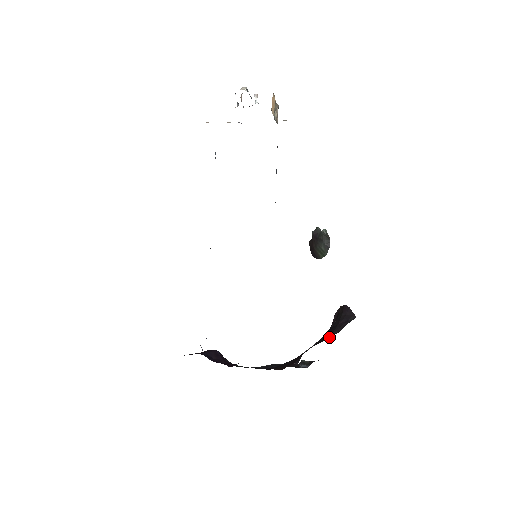
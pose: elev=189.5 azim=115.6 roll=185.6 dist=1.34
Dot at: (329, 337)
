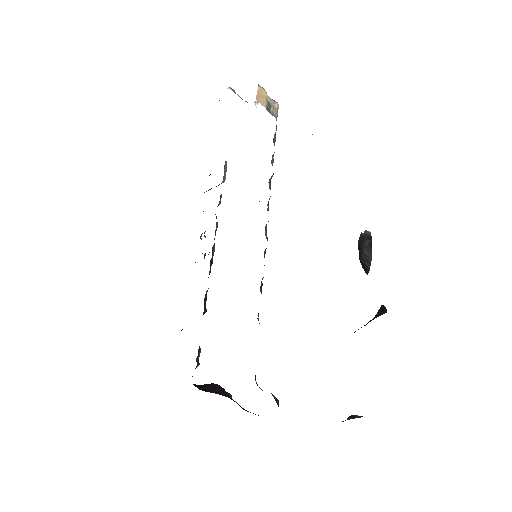
Dot at: occluded
